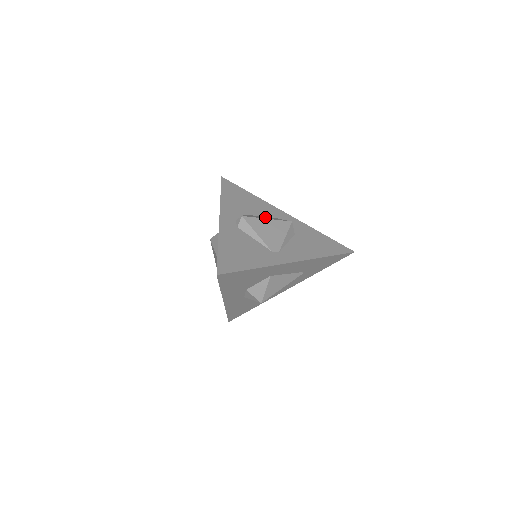
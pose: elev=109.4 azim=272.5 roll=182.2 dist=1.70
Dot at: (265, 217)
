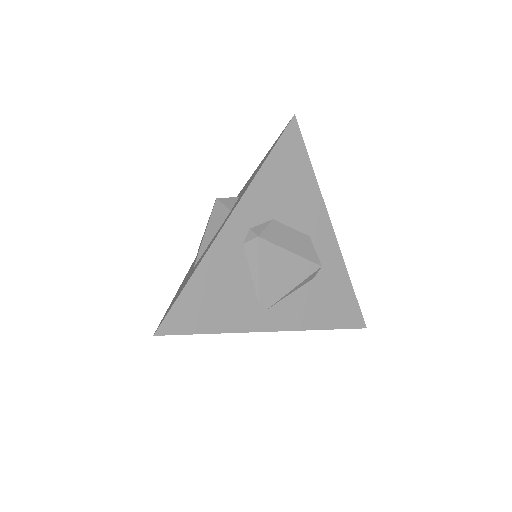
Dot at: (295, 238)
